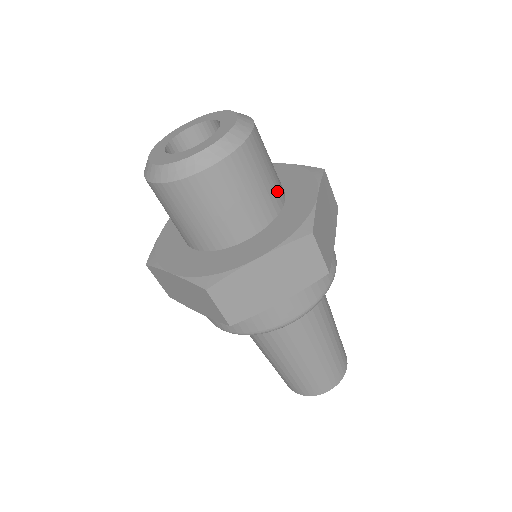
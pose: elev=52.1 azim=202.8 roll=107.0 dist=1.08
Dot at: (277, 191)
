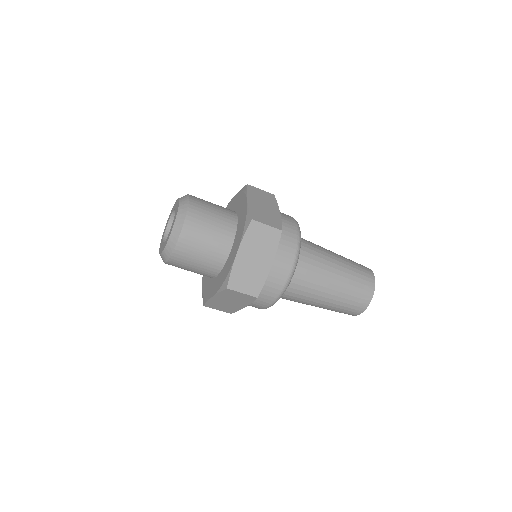
Dot at: (228, 215)
